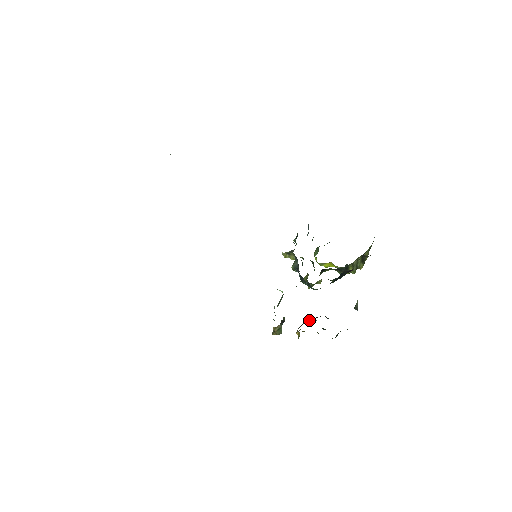
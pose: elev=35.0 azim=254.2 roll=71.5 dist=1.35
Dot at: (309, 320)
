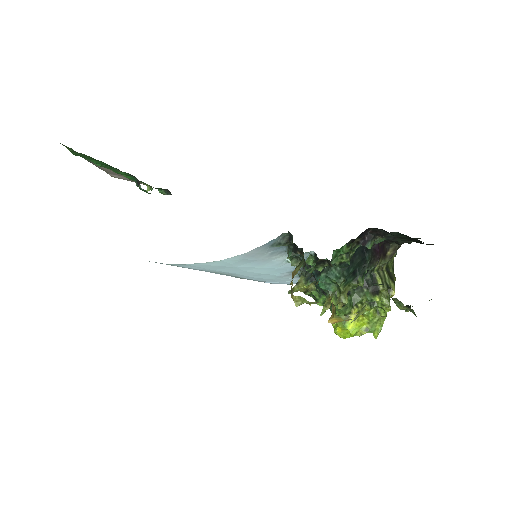
Dot at: occluded
